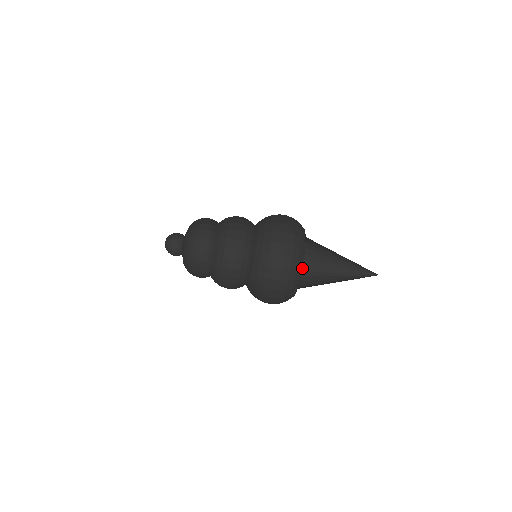
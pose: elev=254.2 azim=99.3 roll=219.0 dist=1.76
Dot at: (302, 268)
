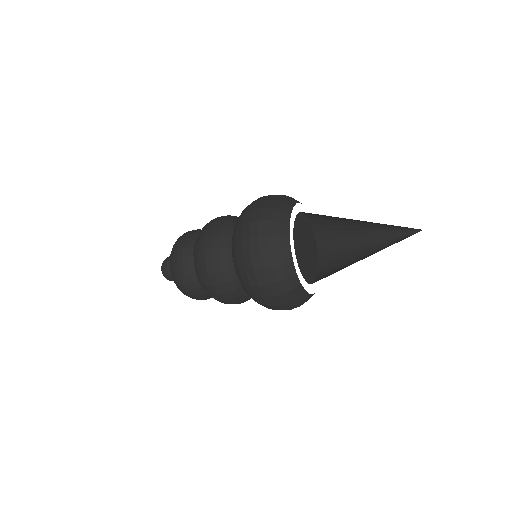
Dot at: (324, 235)
